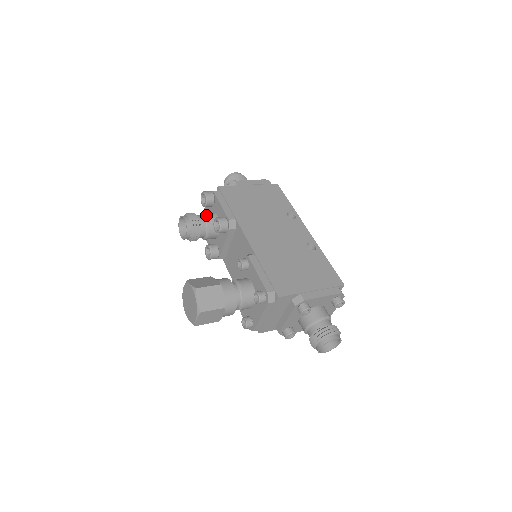
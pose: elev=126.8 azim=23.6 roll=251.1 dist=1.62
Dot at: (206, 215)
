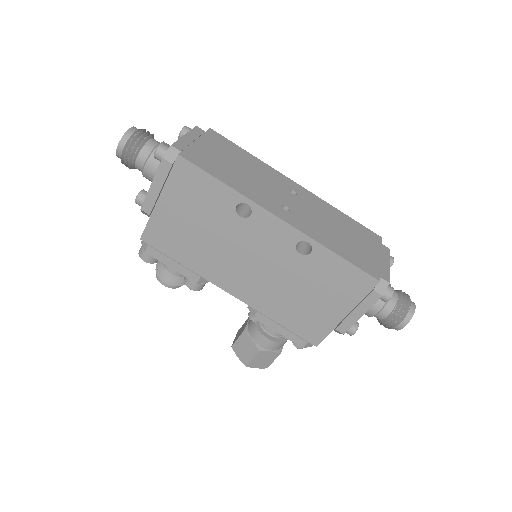
Dot at: occluded
